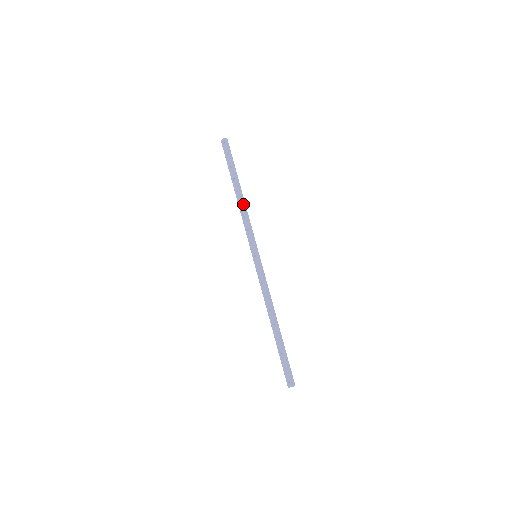
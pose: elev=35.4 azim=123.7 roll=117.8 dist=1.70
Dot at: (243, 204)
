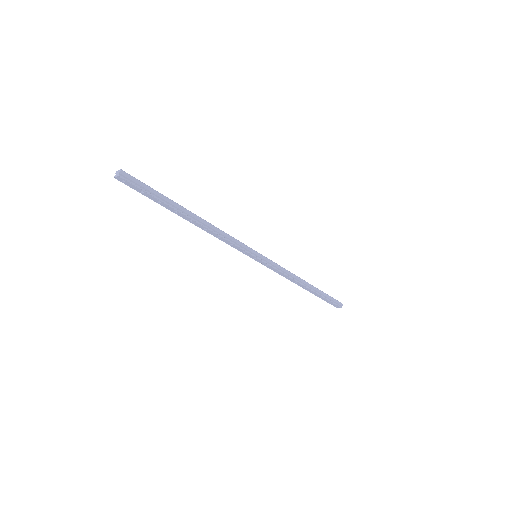
Dot at: (209, 229)
